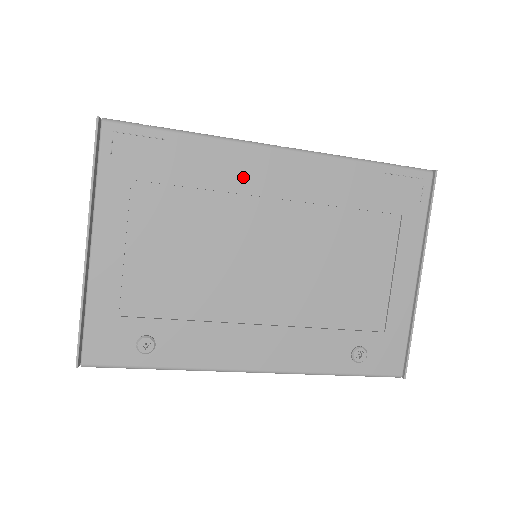
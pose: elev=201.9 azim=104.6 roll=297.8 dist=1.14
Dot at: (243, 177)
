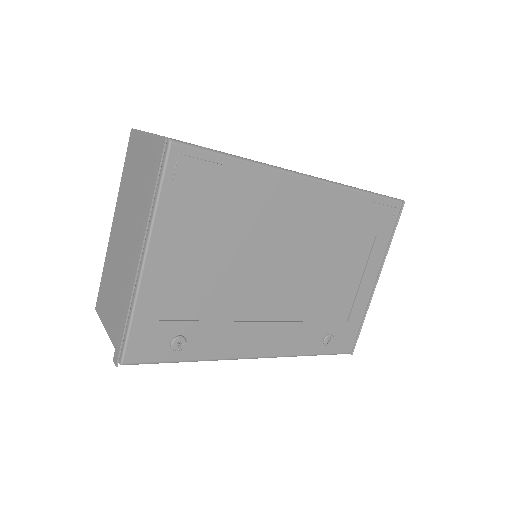
Dot at: (276, 201)
